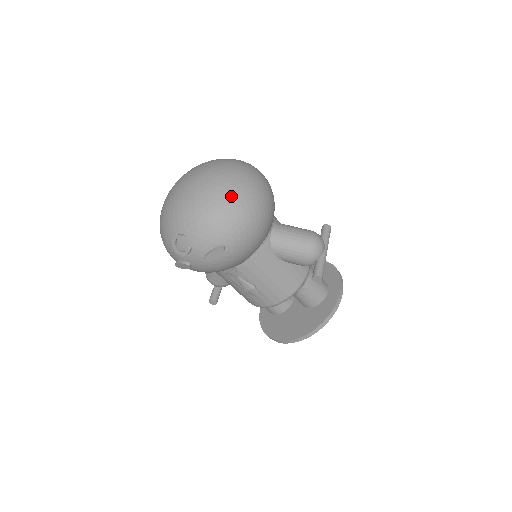
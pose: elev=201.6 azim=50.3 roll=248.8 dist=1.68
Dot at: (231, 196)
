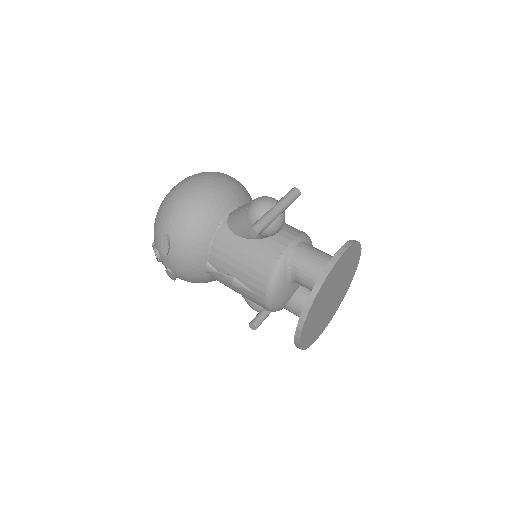
Dot at: (171, 193)
